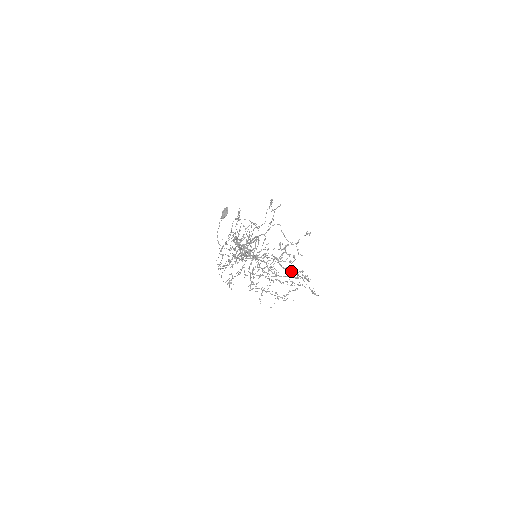
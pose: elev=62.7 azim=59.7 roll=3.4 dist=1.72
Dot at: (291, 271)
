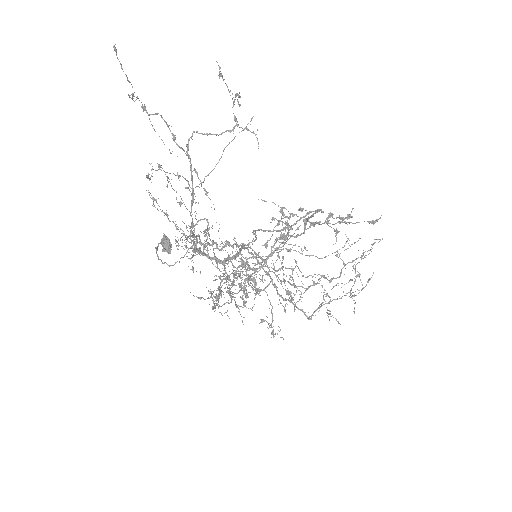
Dot at: (336, 255)
